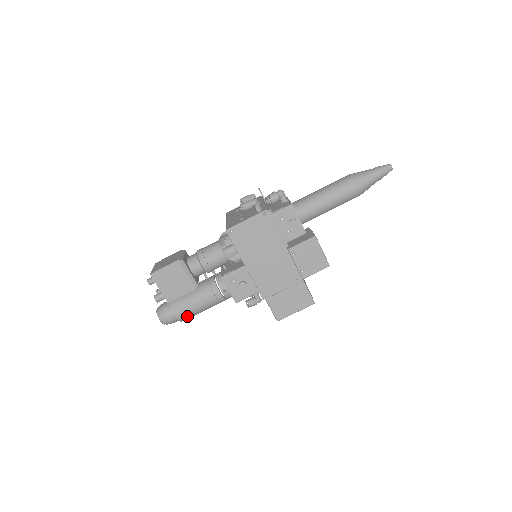
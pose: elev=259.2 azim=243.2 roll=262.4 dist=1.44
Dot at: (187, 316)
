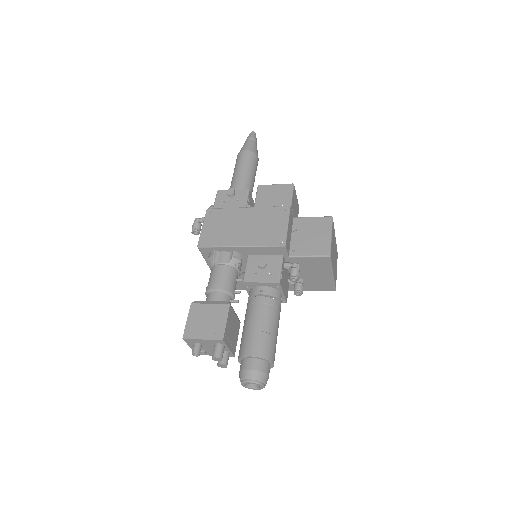
Dot at: (264, 346)
